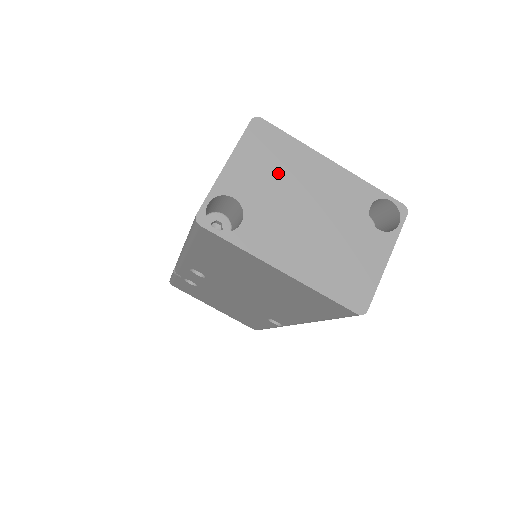
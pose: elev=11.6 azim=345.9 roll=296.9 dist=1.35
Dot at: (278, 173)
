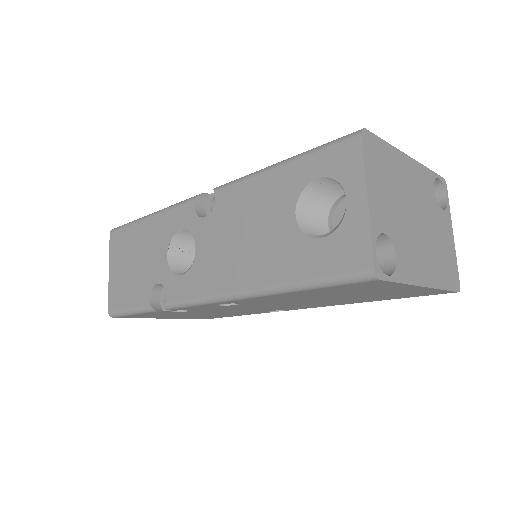
Dot at: (393, 188)
